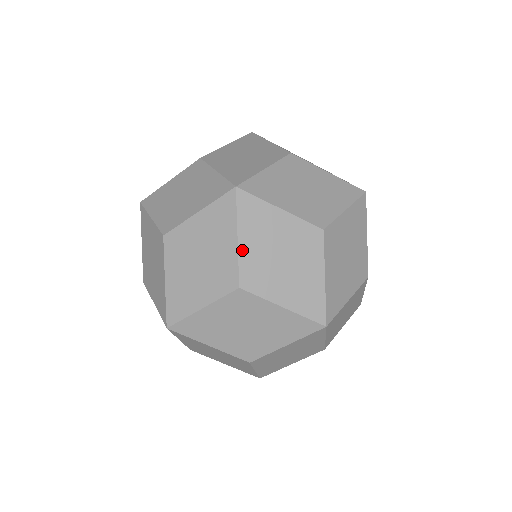
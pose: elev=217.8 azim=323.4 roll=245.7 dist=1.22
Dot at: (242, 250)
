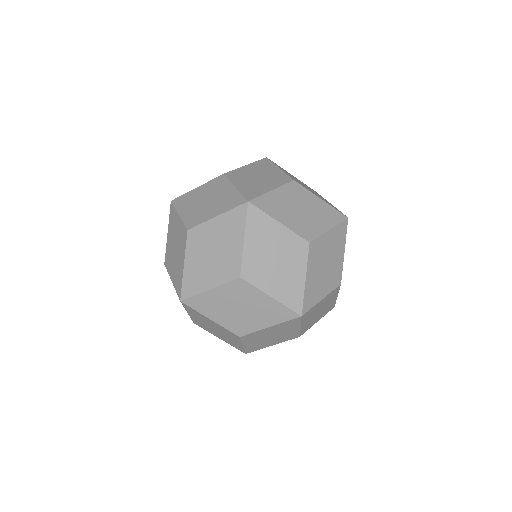
Dot at: (191, 317)
